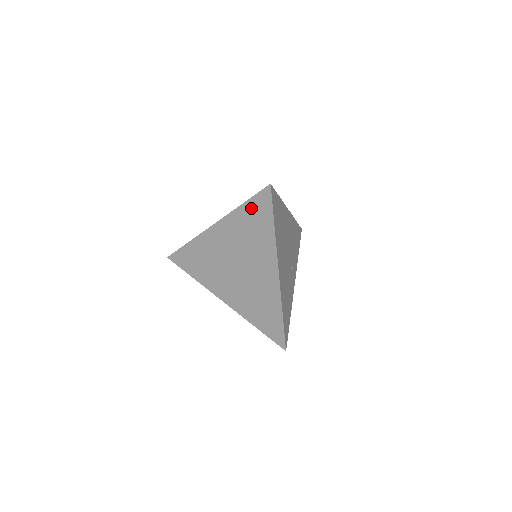
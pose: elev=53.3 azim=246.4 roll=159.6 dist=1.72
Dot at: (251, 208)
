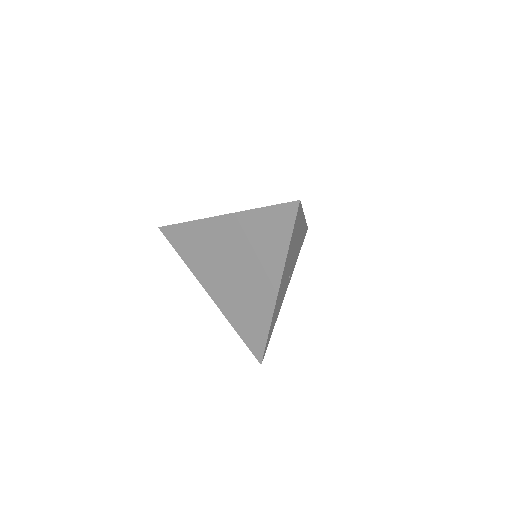
Dot at: (269, 216)
